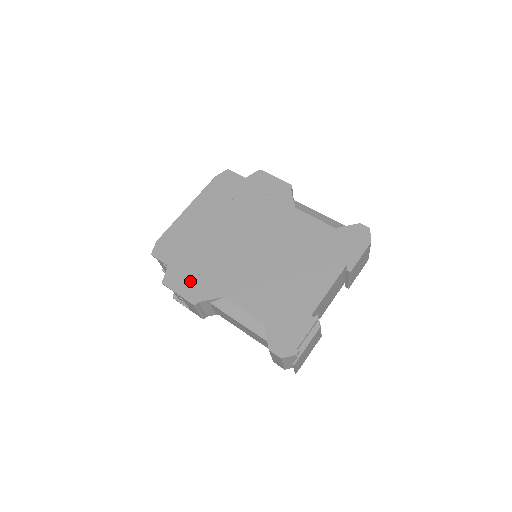
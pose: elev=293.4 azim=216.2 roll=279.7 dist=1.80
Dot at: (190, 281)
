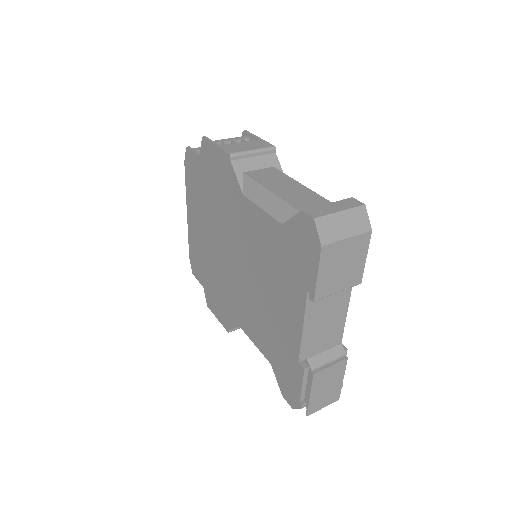
Dot at: (218, 306)
